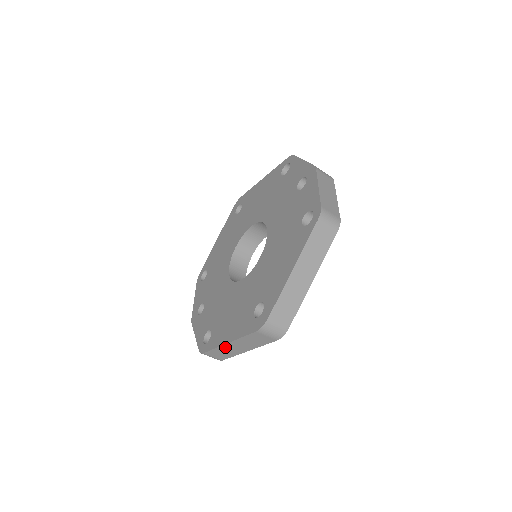
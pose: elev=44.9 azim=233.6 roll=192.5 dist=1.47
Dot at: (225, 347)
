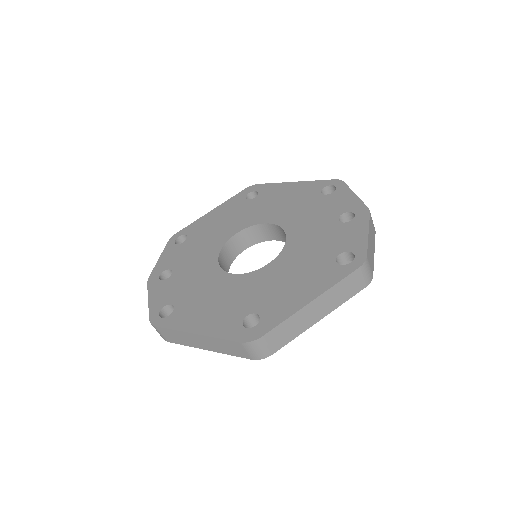
Dot at: (187, 335)
